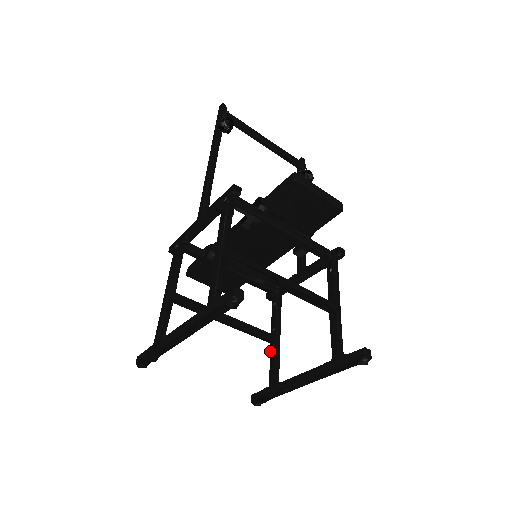
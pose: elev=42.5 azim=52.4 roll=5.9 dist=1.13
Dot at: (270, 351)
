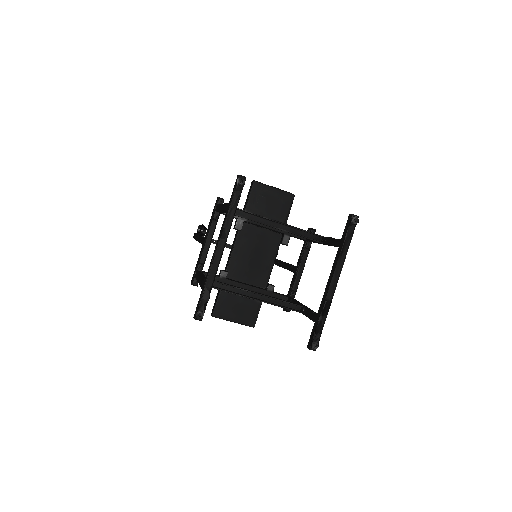
Dot at: (303, 314)
